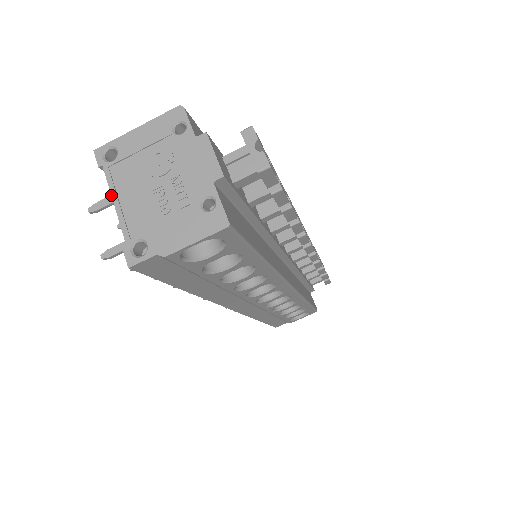
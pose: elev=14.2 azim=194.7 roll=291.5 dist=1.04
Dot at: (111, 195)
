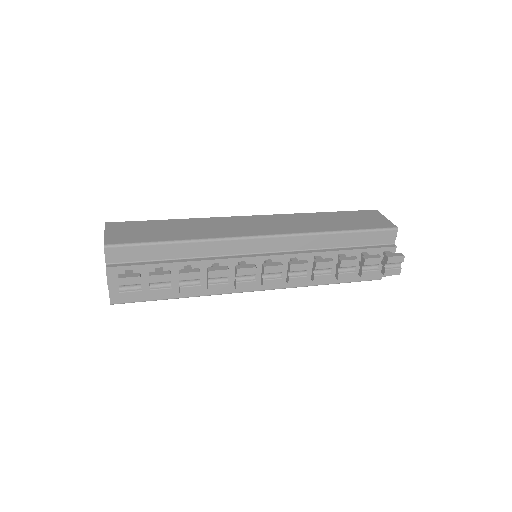
Dot at: occluded
